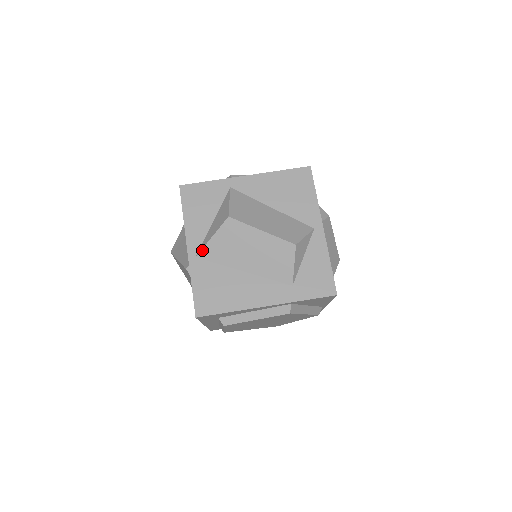
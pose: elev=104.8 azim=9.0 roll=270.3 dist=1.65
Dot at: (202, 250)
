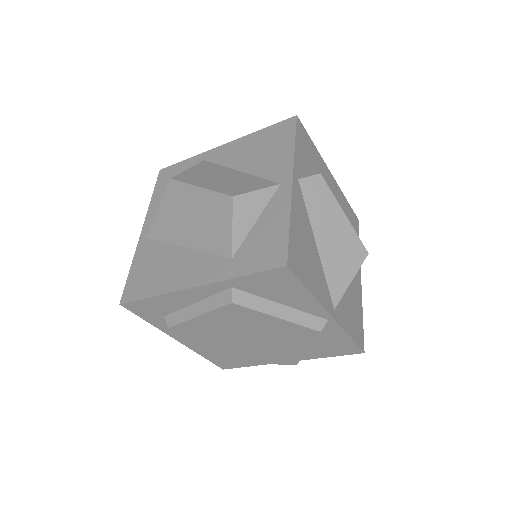
Dot at: (150, 227)
